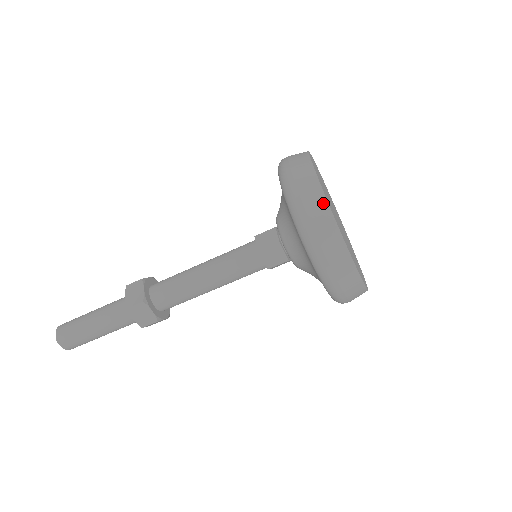
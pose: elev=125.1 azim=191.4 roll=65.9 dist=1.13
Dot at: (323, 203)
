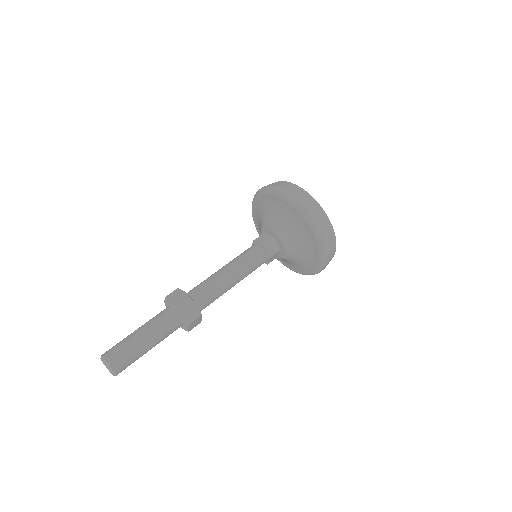
Dot at: (303, 191)
